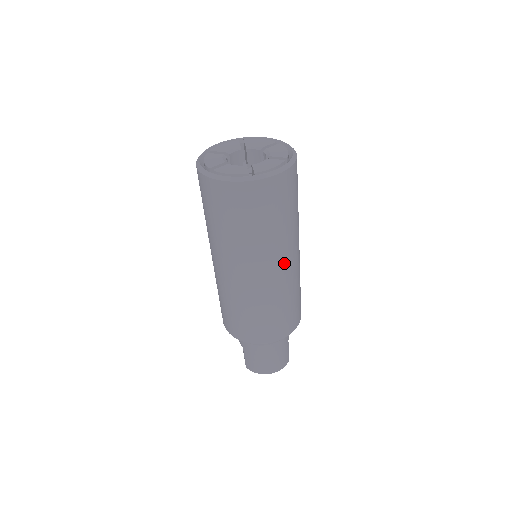
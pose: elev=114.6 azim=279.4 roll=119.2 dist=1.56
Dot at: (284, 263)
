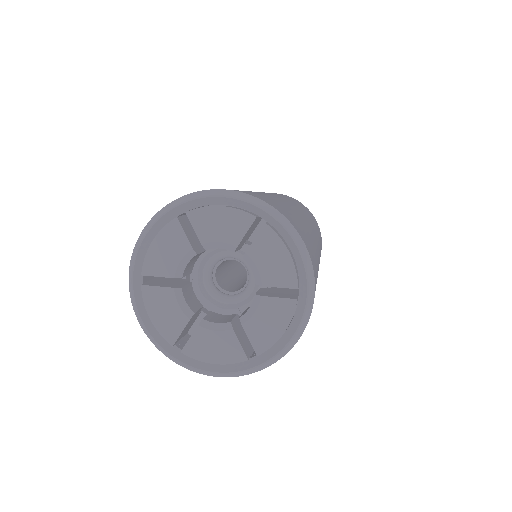
Dot at: occluded
